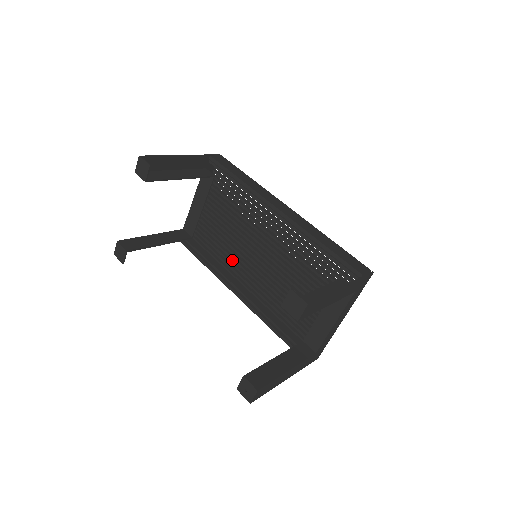
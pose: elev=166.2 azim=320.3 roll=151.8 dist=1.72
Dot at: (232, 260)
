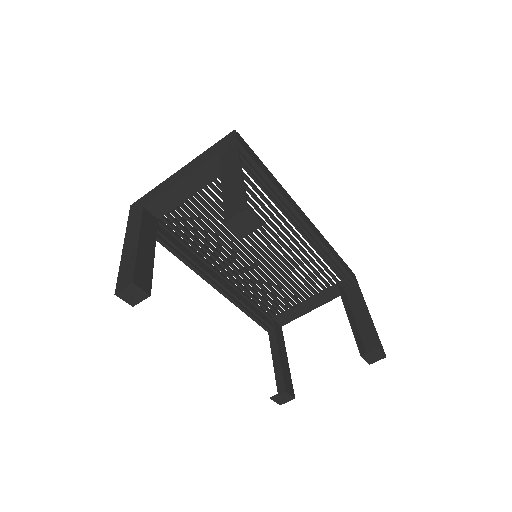
Dot at: (201, 242)
